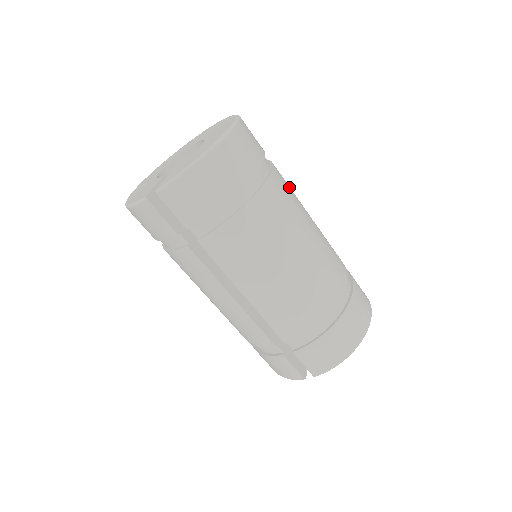
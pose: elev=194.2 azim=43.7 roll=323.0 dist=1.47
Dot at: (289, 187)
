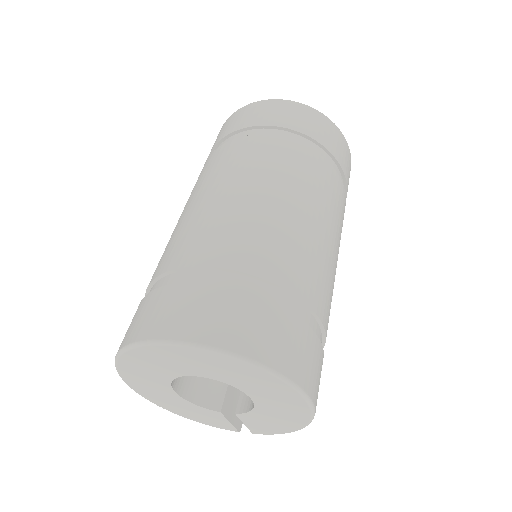
Dot at: (316, 273)
